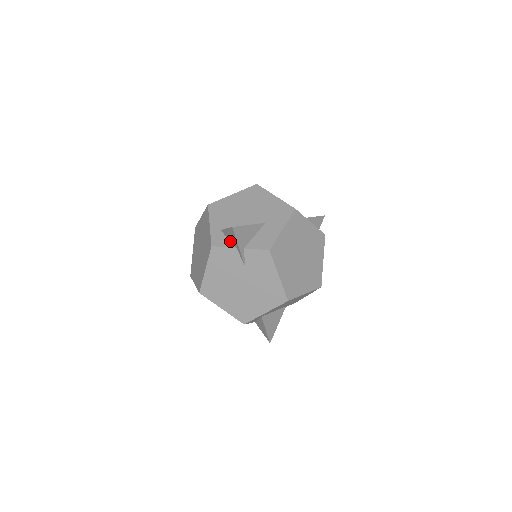
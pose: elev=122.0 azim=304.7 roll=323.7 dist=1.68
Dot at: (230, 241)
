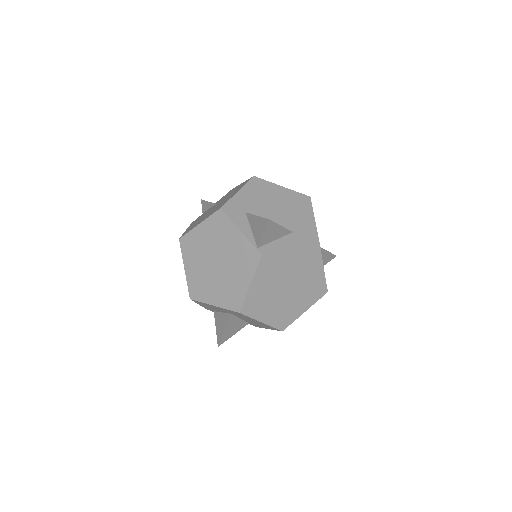
Dot at: occluded
